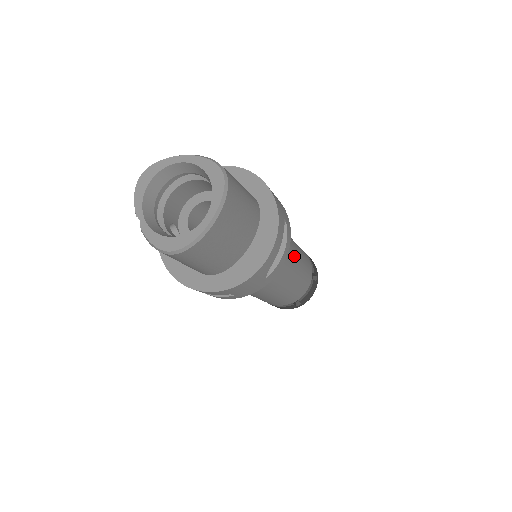
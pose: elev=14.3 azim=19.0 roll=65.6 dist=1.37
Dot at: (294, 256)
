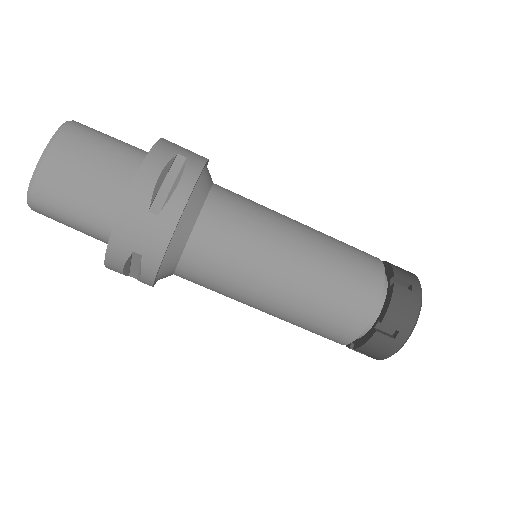
Dot at: (284, 228)
